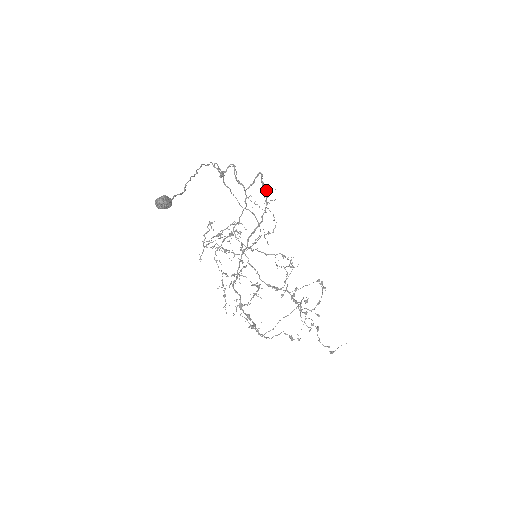
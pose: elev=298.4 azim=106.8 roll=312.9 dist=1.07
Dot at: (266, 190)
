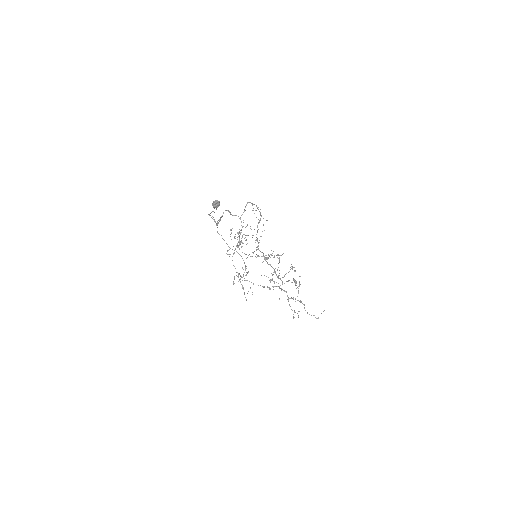
Dot at: (256, 206)
